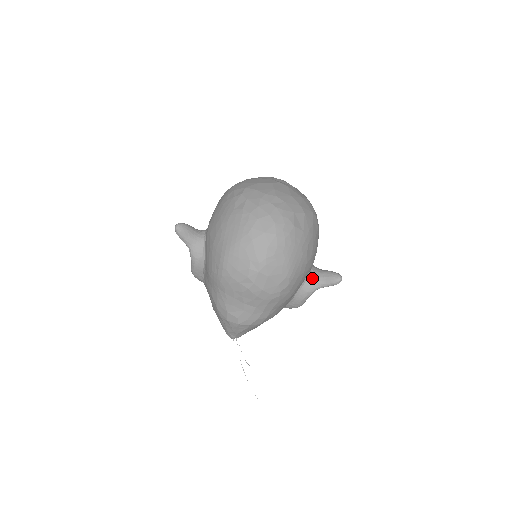
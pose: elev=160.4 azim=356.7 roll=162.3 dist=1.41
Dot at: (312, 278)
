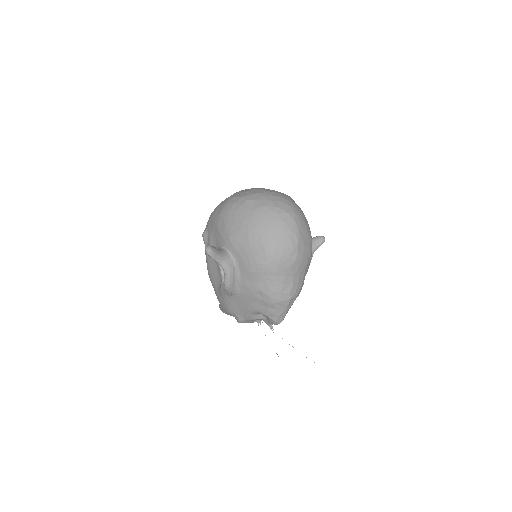
Dot at: occluded
